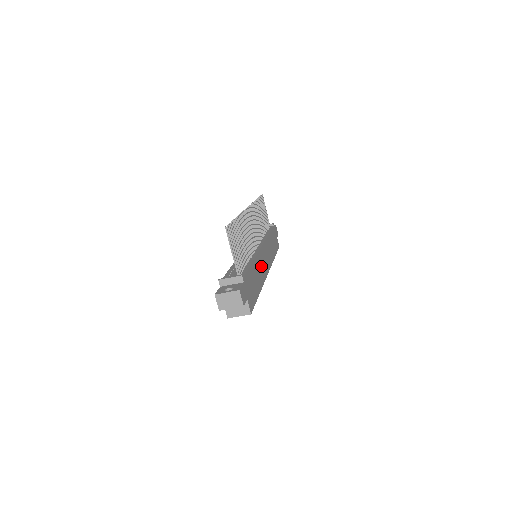
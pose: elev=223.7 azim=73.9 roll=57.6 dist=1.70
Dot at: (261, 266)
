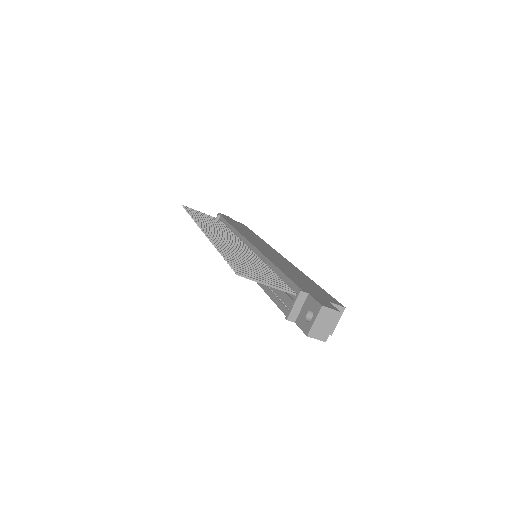
Dot at: occluded
